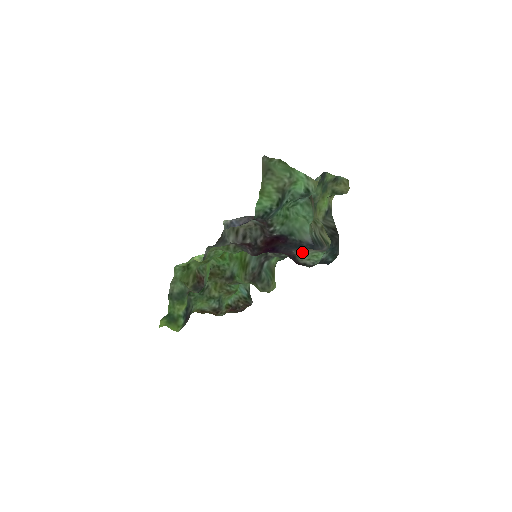
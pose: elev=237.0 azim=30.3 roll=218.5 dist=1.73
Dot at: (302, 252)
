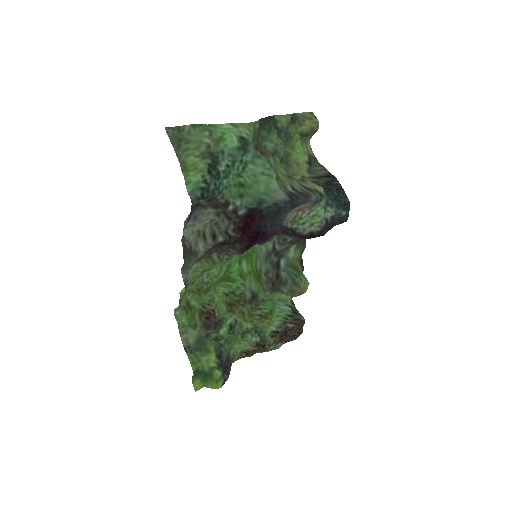
Dot at: (295, 220)
